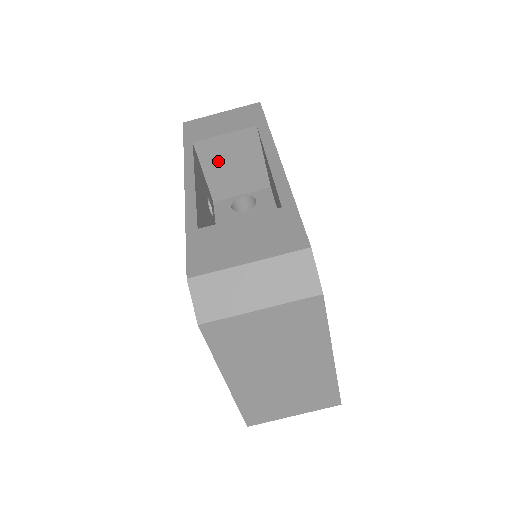
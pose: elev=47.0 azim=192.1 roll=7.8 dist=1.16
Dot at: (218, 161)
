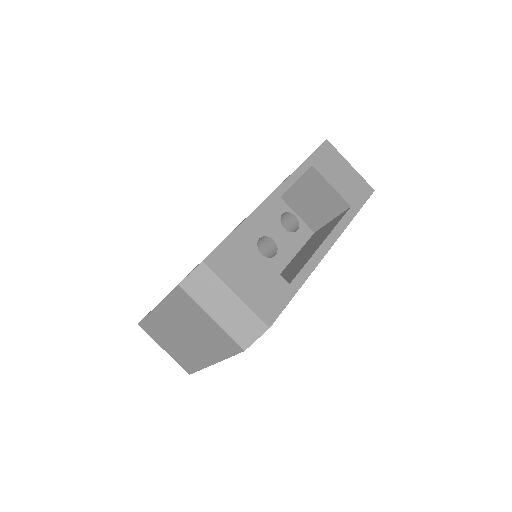
Dot at: (310, 188)
